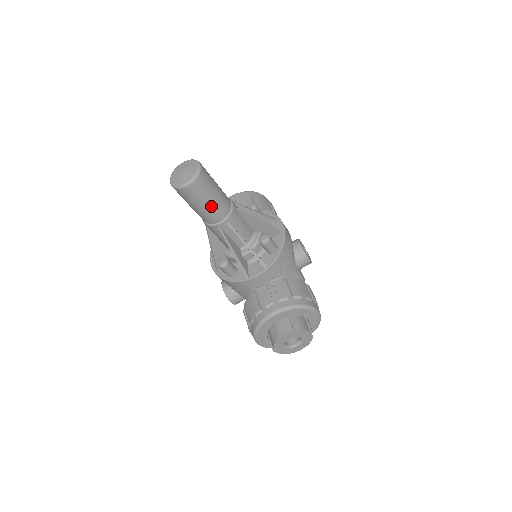
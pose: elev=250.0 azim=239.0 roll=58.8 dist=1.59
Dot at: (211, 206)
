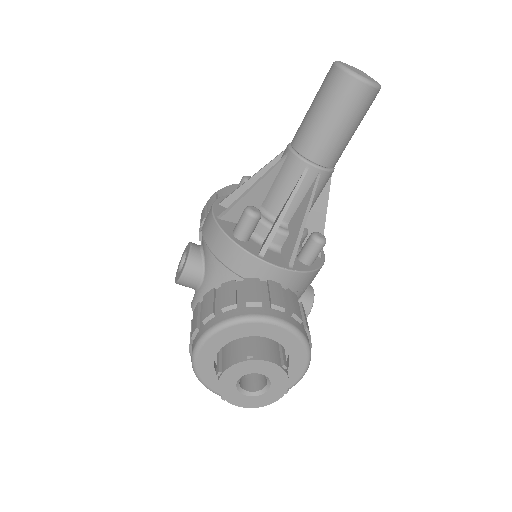
Dot at: (338, 135)
